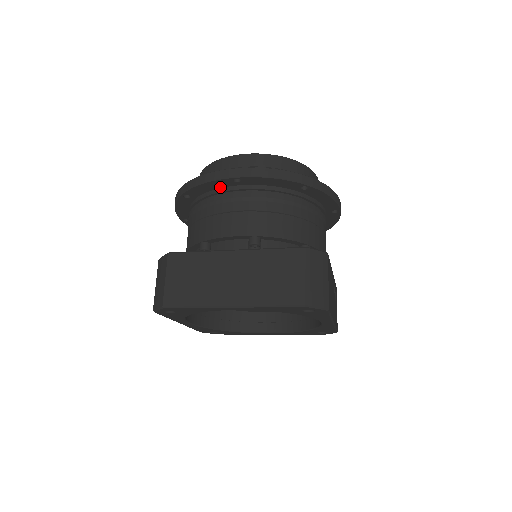
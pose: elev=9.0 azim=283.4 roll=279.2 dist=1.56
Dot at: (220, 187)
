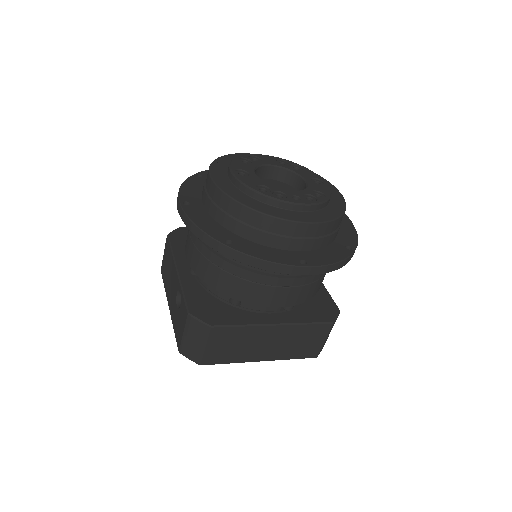
Dot at: occluded
